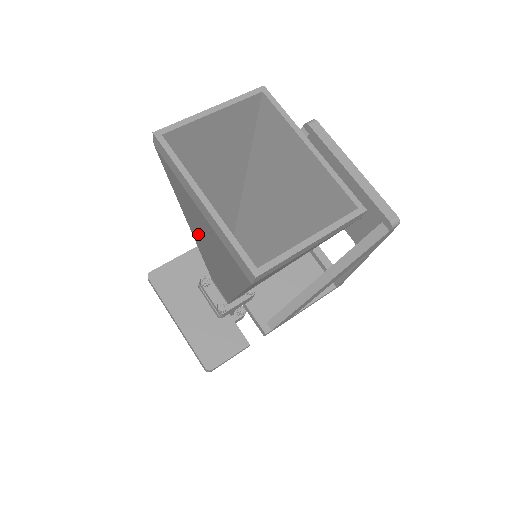
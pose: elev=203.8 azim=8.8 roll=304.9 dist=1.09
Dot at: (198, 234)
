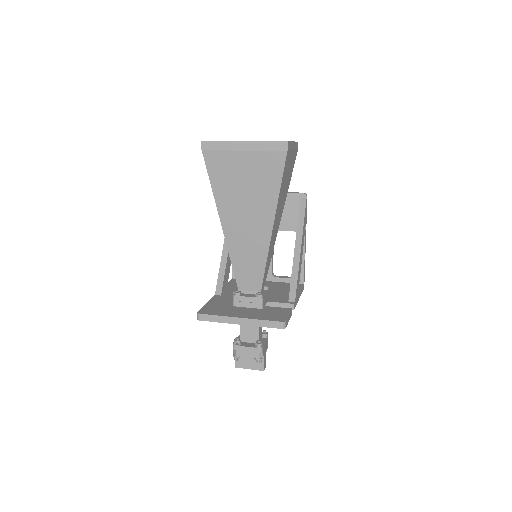
Dot at: (233, 208)
